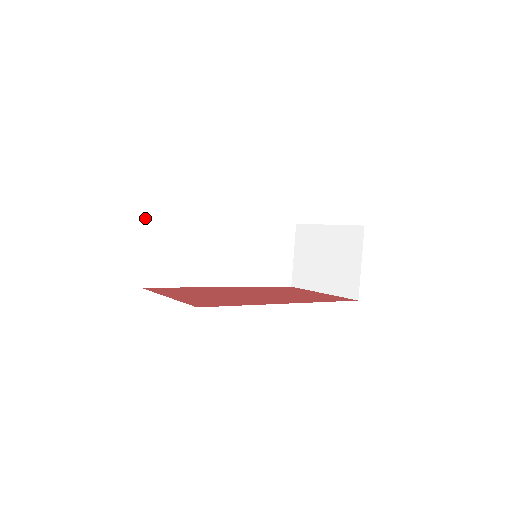
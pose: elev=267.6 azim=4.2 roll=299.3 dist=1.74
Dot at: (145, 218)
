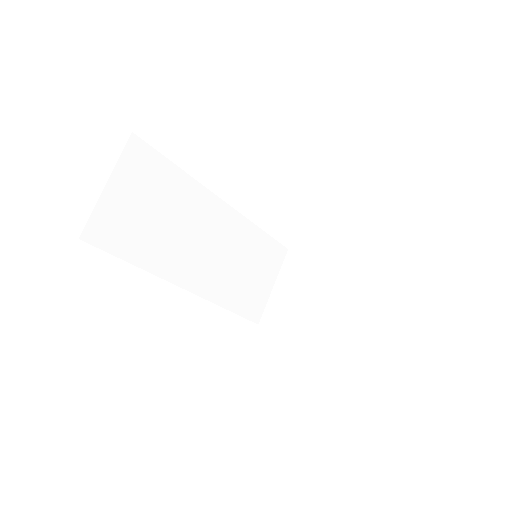
Dot at: occluded
